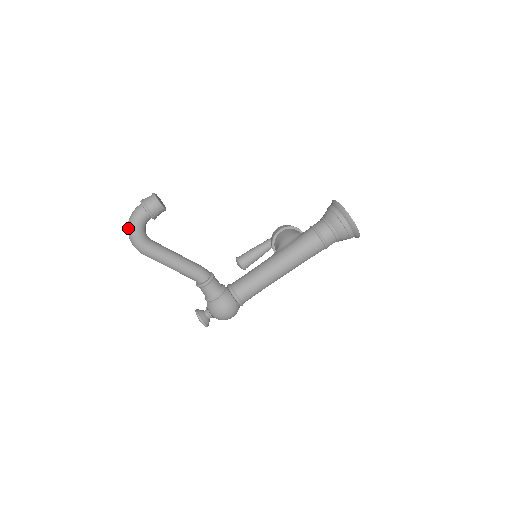
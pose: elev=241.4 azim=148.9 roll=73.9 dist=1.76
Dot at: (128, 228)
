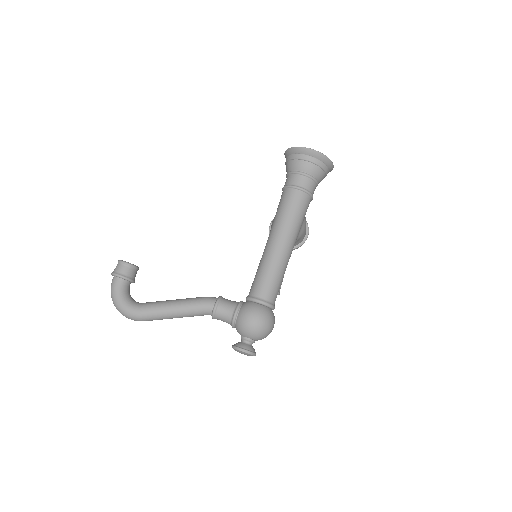
Dot at: (114, 305)
